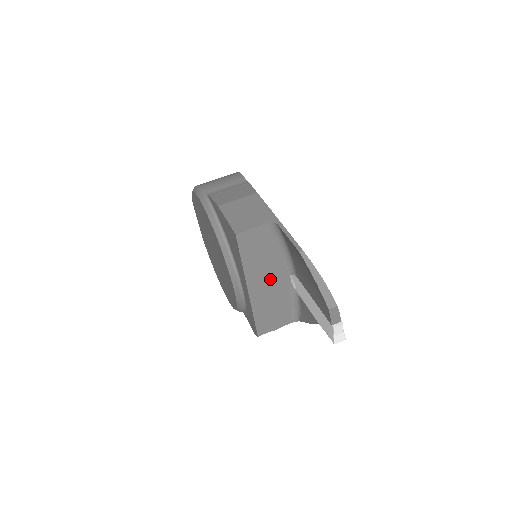
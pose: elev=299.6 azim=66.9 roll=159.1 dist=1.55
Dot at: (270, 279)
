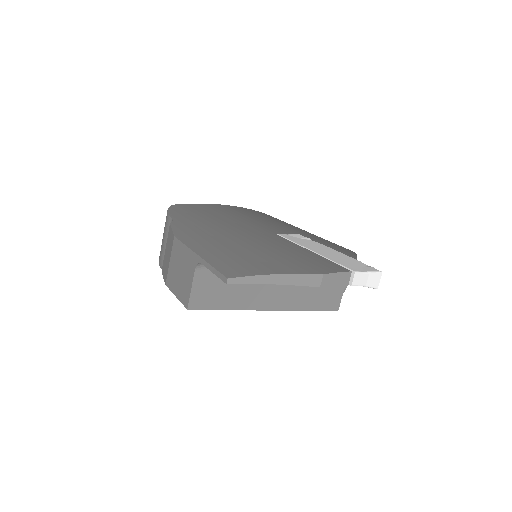
Dot at: occluded
